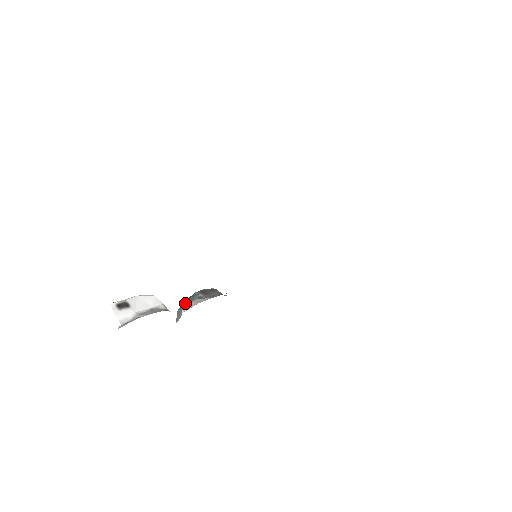
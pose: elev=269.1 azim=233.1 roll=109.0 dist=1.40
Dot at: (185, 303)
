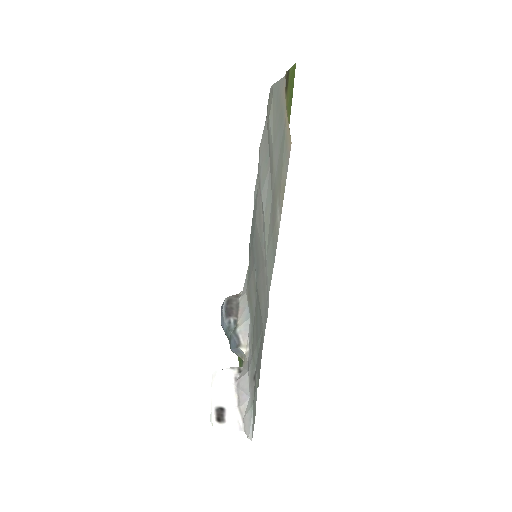
Dot at: (232, 340)
